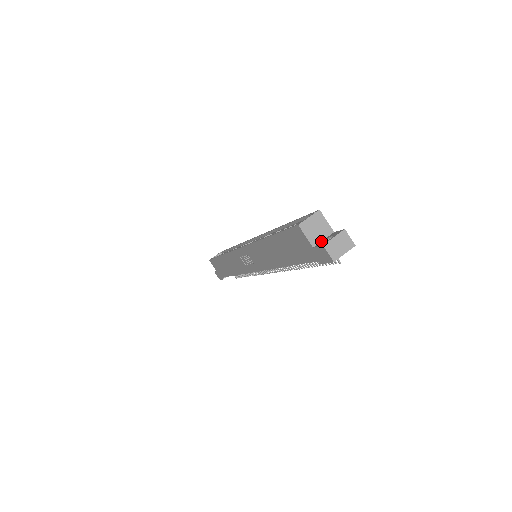
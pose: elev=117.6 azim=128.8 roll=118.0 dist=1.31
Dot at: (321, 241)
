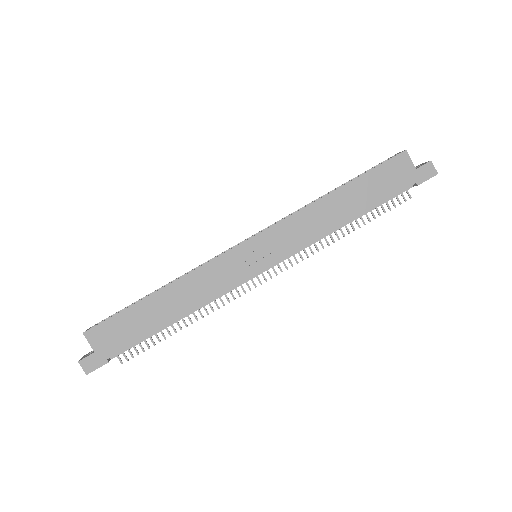
Dot at: occluded
